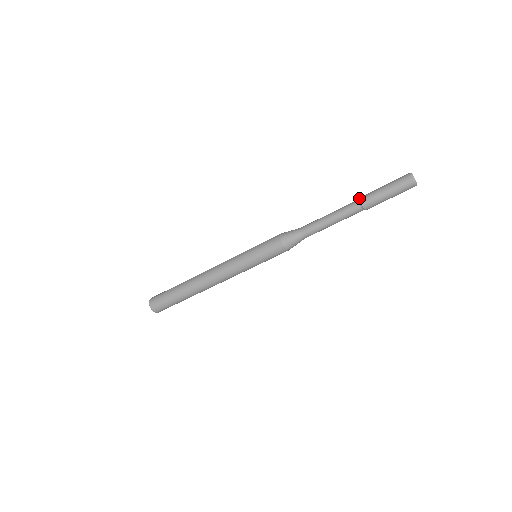
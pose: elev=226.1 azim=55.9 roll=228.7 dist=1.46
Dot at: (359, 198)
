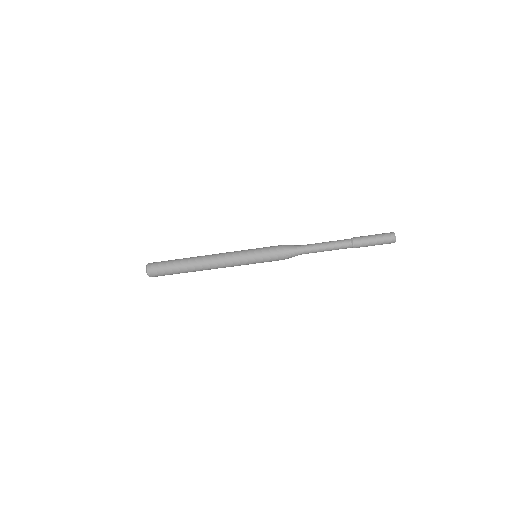
Dot at: (353, 241)
